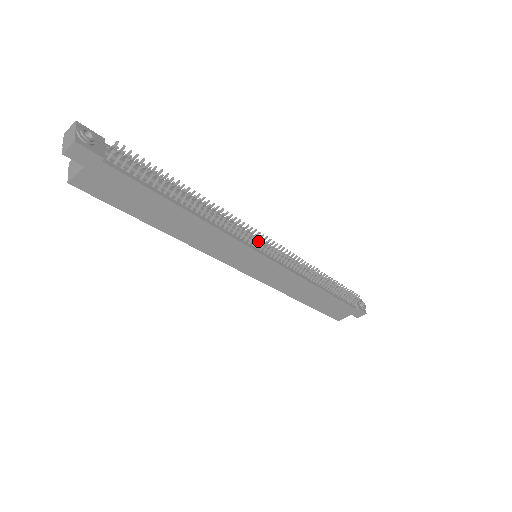
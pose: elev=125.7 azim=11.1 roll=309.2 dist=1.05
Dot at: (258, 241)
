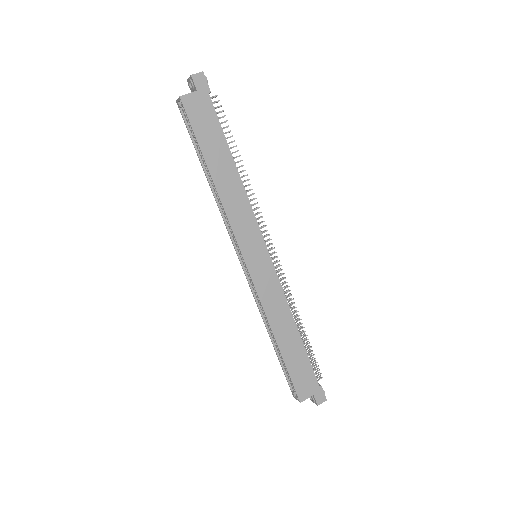
Dot at: occluded
